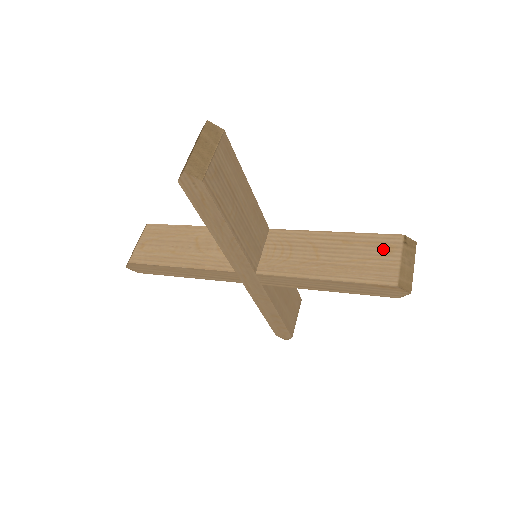
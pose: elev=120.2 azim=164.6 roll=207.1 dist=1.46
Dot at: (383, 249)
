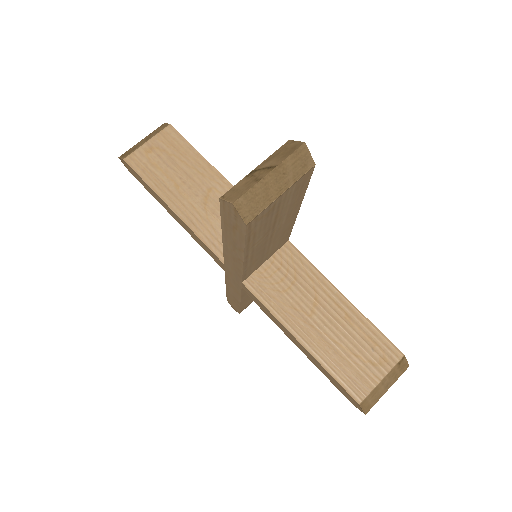
Dot at: (375, 355)
